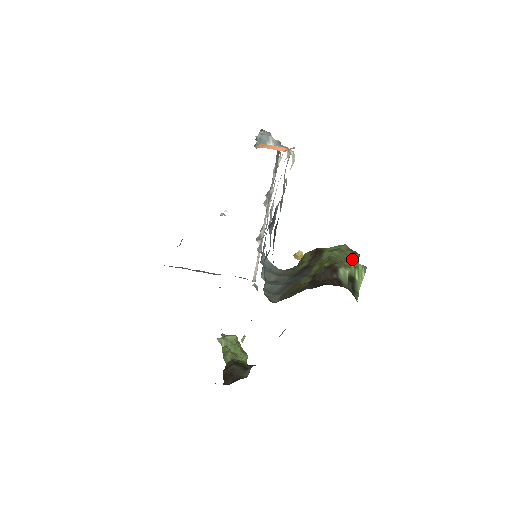
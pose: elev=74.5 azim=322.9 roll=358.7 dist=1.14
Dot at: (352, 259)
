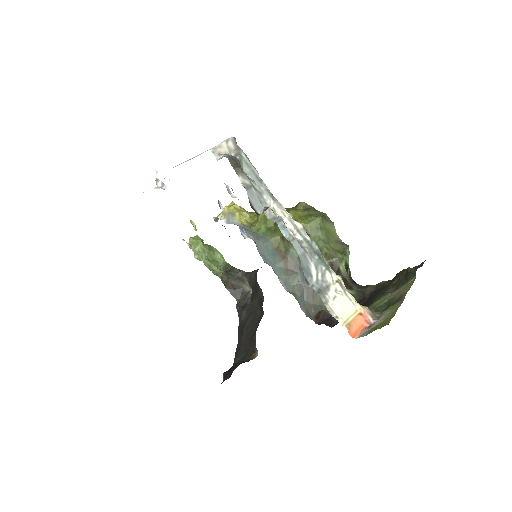
Dot at: (331, 232)
